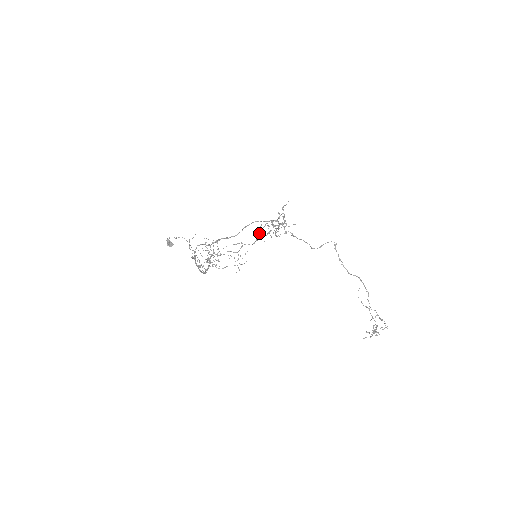
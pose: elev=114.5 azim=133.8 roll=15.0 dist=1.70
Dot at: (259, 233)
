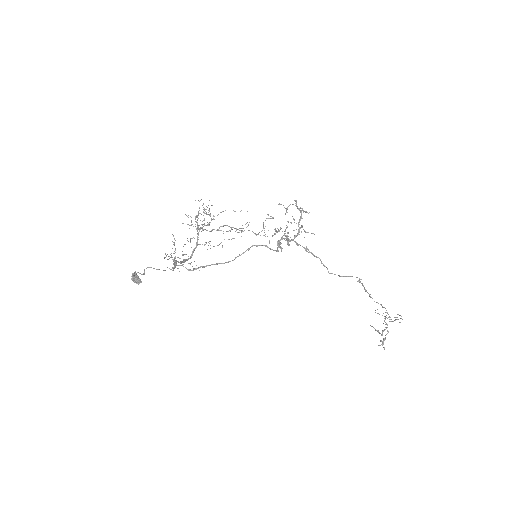
Dot at: occluded
